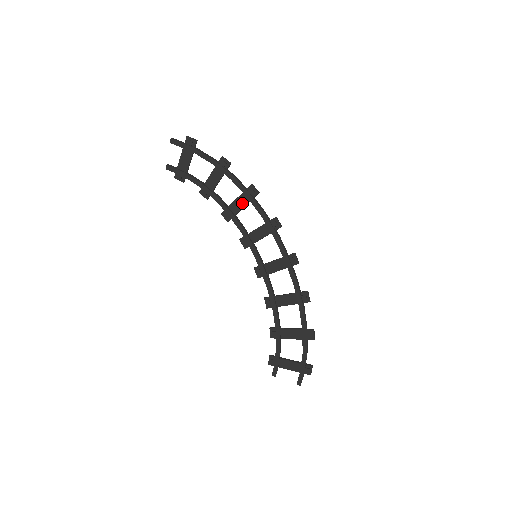
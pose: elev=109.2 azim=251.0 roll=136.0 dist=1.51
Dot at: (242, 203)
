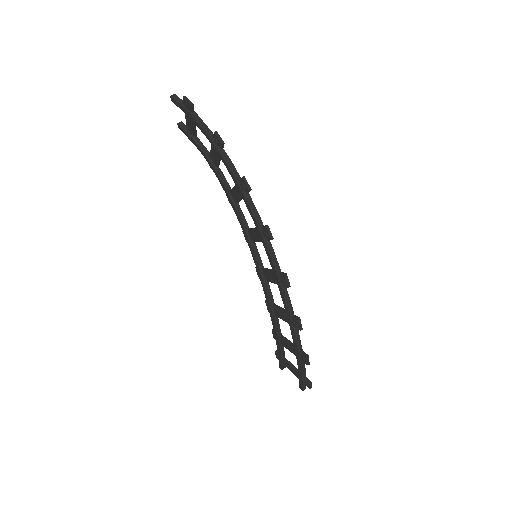
Dot at: (239, 194)
